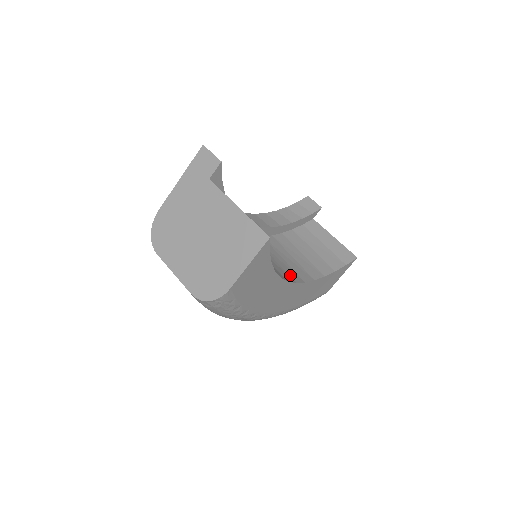
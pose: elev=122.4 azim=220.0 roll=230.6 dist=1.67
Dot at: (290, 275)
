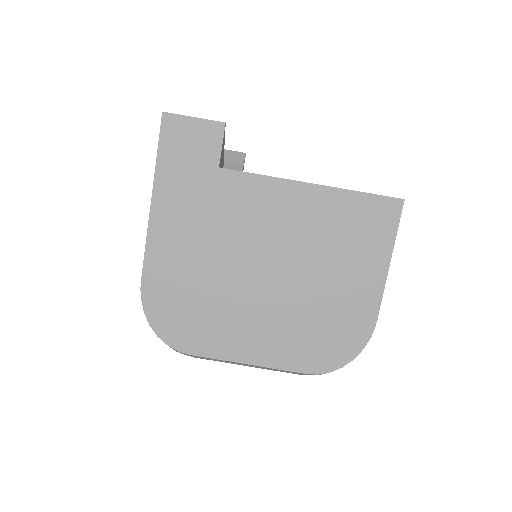
Dot at: occluded
